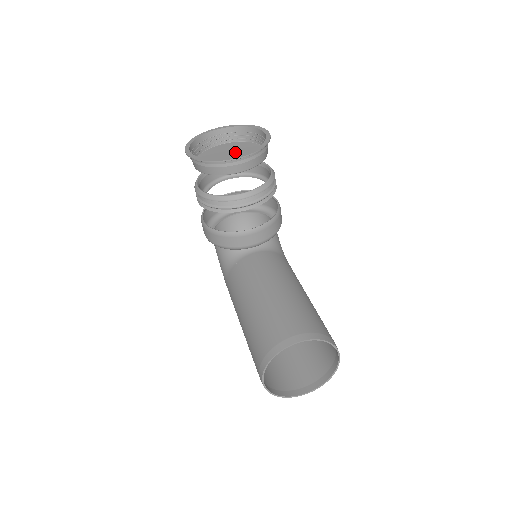
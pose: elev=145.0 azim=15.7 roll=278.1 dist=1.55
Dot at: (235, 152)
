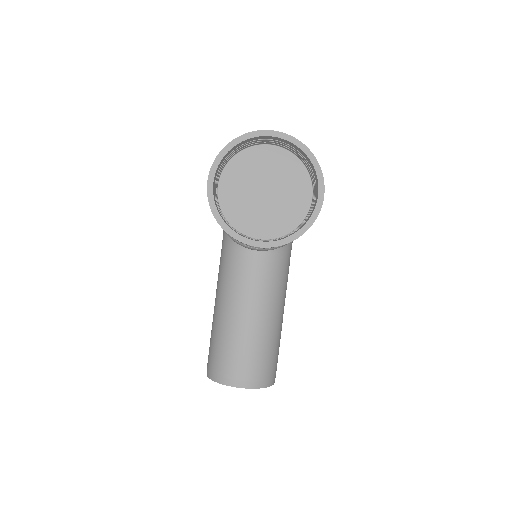
Dot at: (275, 183)
